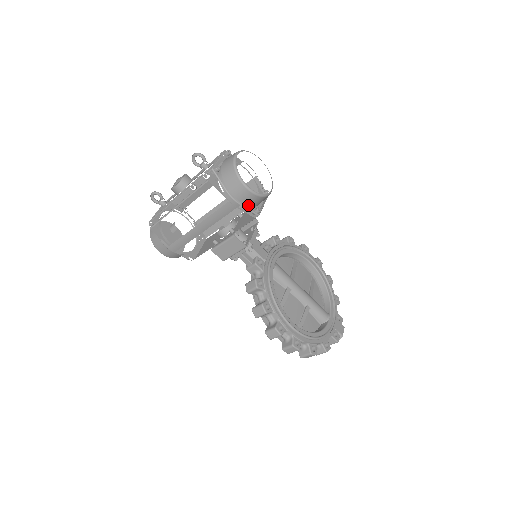
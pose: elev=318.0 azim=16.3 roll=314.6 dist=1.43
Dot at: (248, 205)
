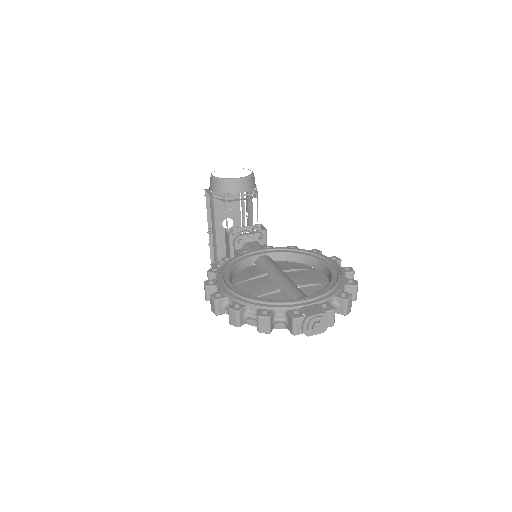
Dot at: occluded
